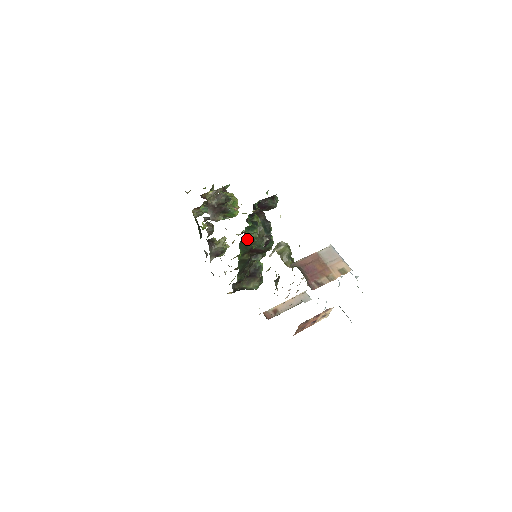
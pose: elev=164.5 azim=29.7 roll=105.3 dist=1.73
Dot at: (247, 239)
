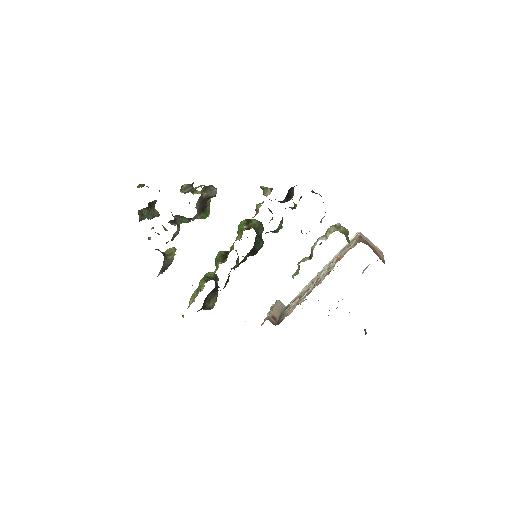
Dot at: (276, 229)
